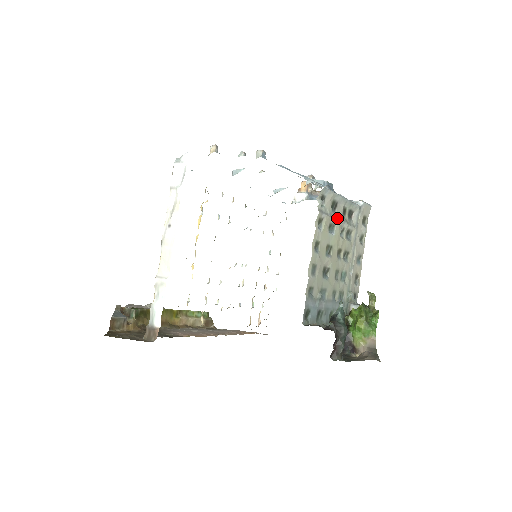
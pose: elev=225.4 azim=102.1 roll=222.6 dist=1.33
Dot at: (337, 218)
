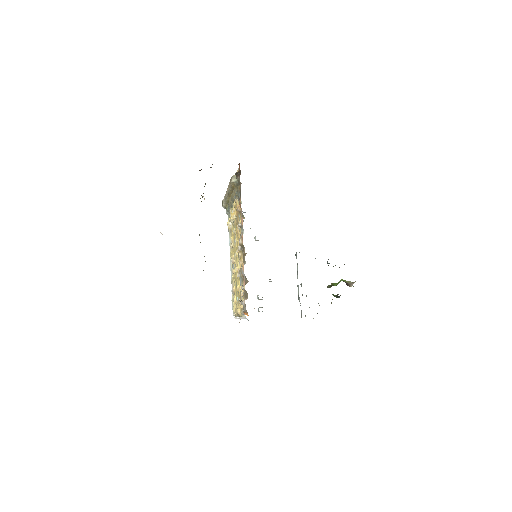
Dot at: occluded
